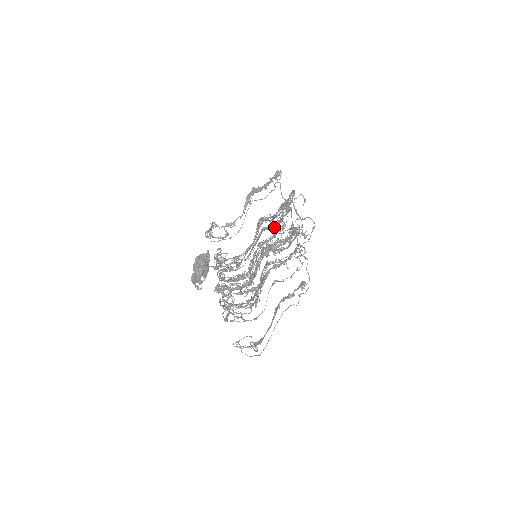
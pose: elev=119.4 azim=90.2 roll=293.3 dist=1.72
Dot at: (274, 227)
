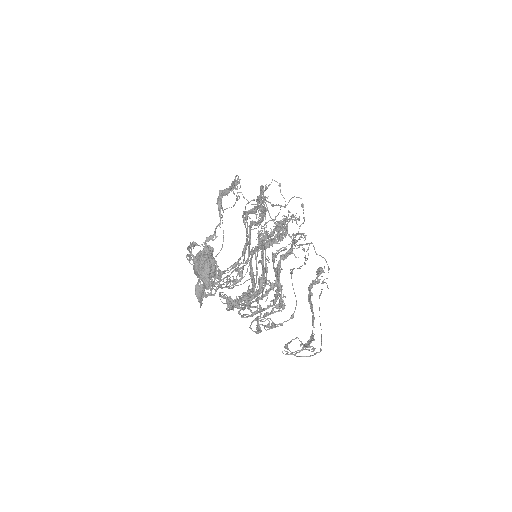
Dot at: (261, 220)
